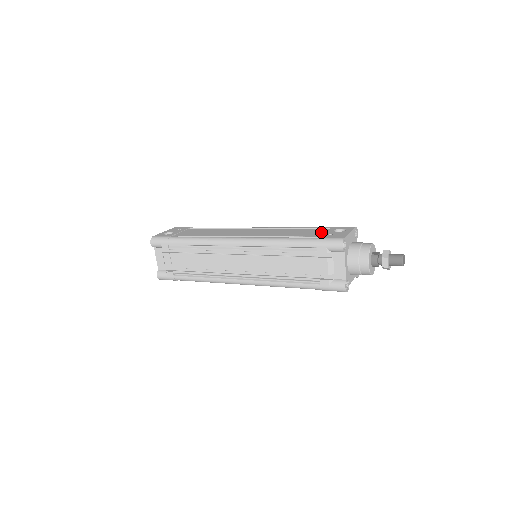
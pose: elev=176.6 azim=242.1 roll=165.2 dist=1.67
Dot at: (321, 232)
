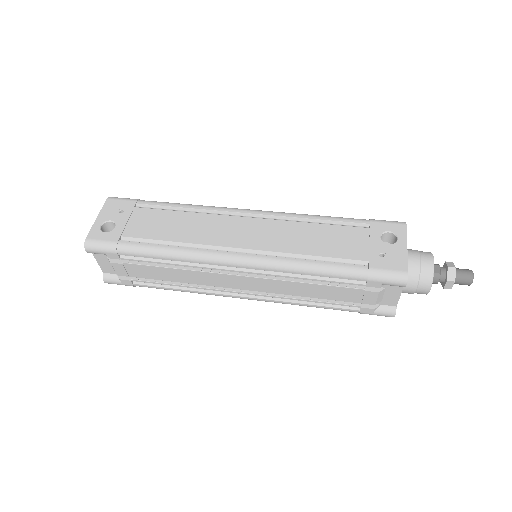
Dot at: (363, 243)
